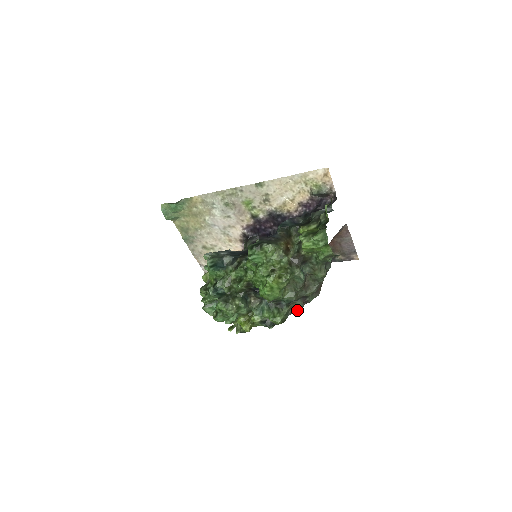
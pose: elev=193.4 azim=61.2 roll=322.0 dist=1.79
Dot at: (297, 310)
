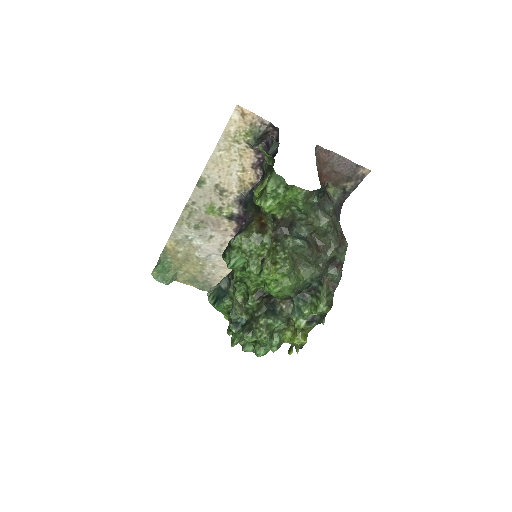
Dot at: (337, 281)
